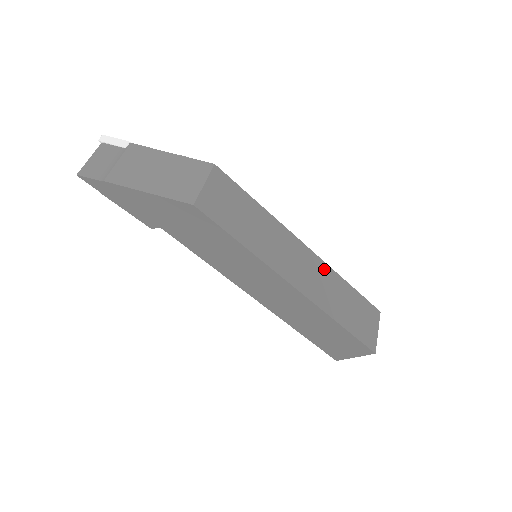
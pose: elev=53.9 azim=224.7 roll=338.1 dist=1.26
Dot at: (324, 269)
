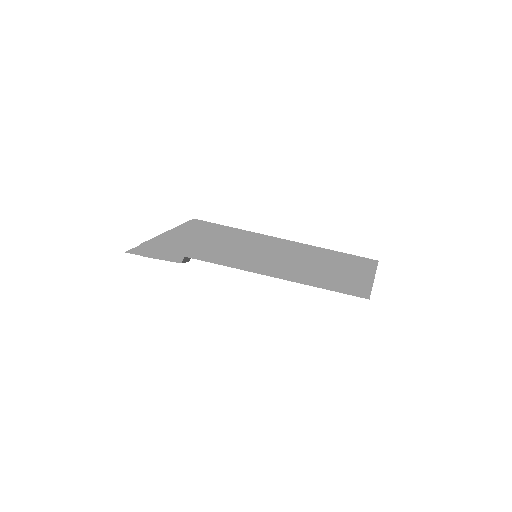
Dot at: occluded
